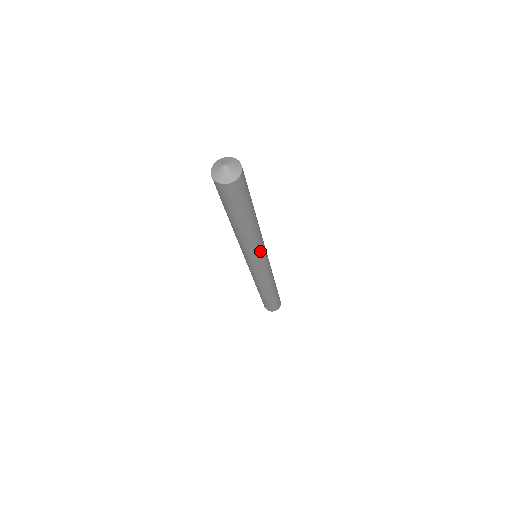
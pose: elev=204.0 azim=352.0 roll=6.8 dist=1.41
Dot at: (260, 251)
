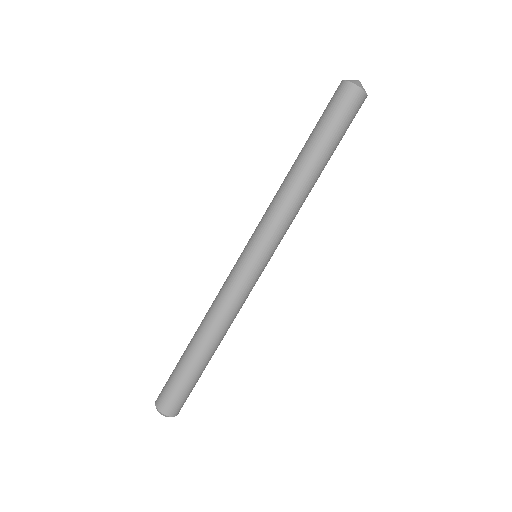
Dot at: (280, 232)
